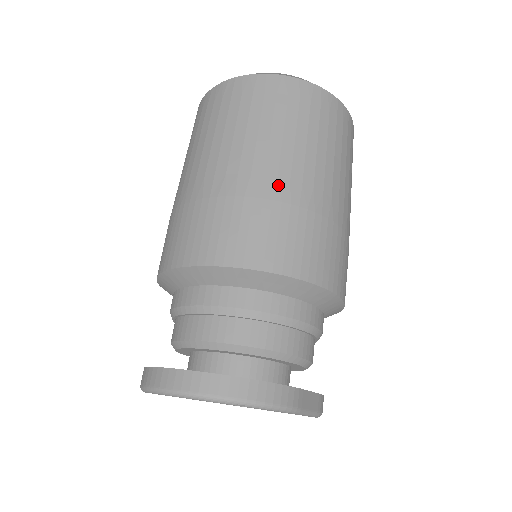
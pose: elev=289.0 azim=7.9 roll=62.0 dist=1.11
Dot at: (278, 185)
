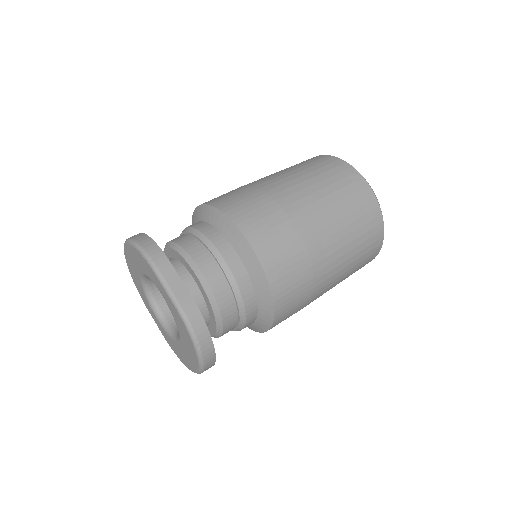
Dot at: (258, 182)
